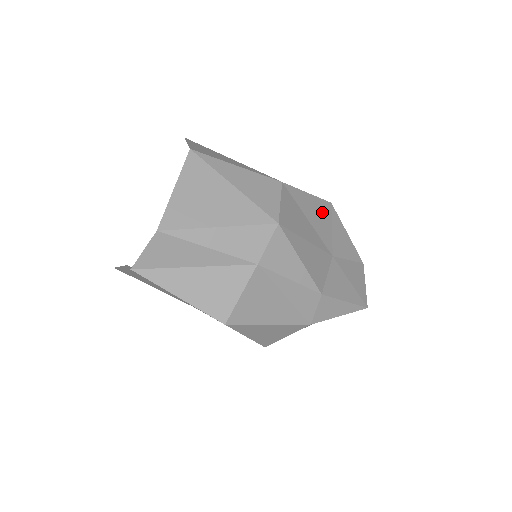
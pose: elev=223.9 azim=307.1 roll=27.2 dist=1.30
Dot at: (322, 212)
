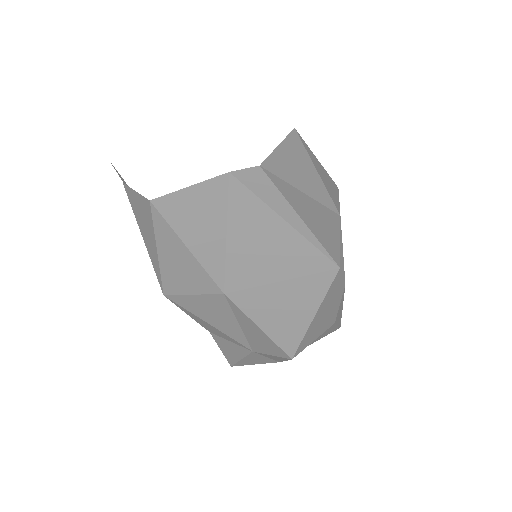
Dot at: occluded
